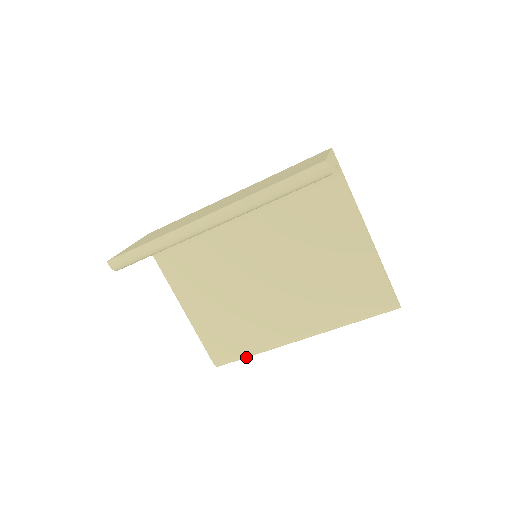
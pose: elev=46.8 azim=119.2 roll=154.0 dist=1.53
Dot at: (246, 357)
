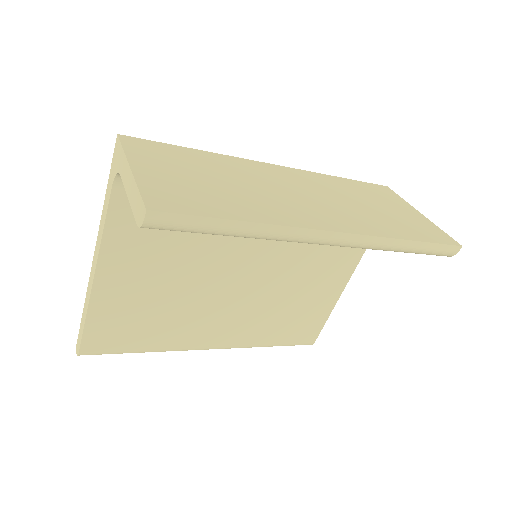
Dot at: (130, 352)
